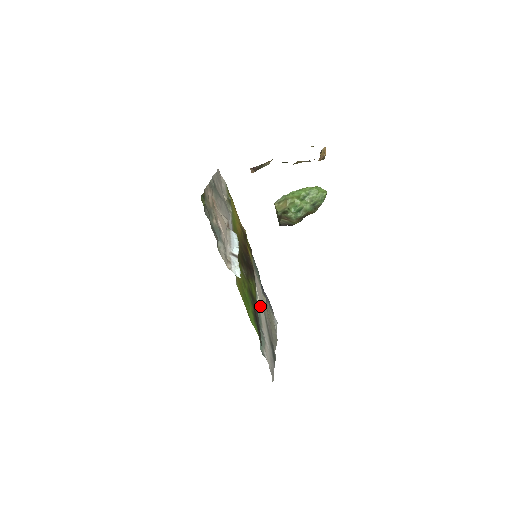
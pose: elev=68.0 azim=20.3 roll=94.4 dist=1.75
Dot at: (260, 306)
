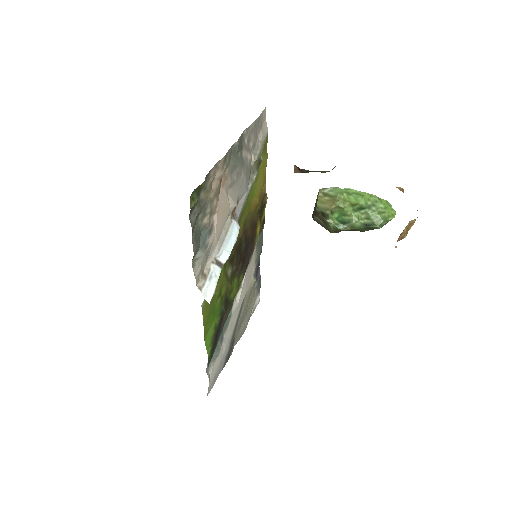
Dot at: (238, 300)
